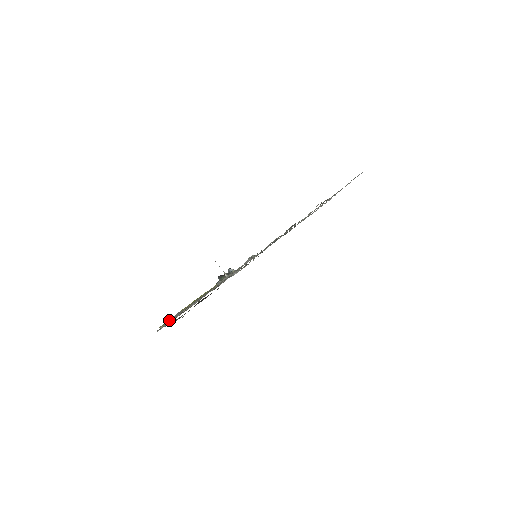
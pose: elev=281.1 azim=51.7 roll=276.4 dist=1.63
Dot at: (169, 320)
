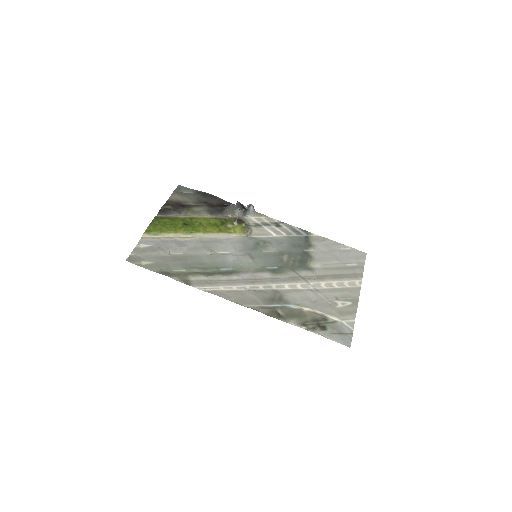
Dot at: (155, 233)
